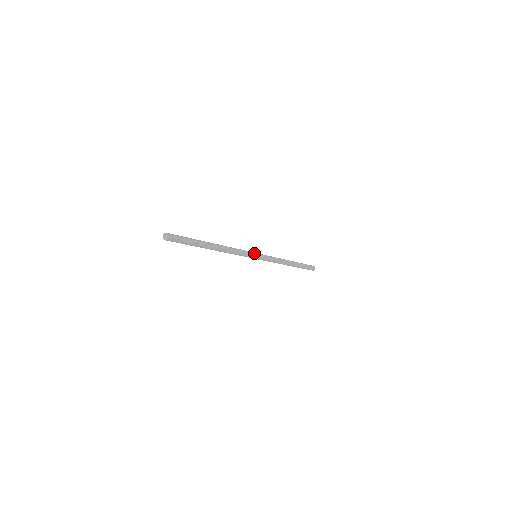
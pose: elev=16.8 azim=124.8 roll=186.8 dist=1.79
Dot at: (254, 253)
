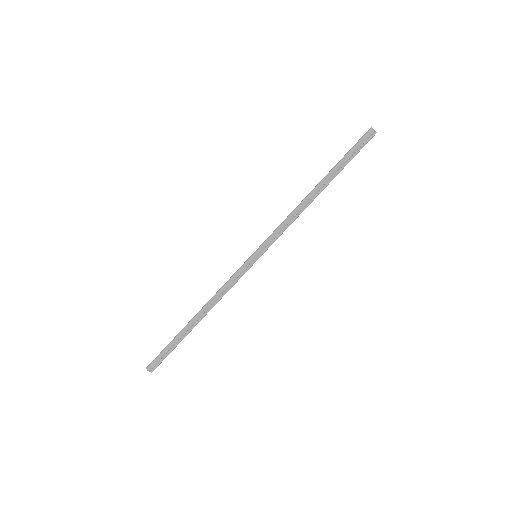
Dot at: (250, 262)
